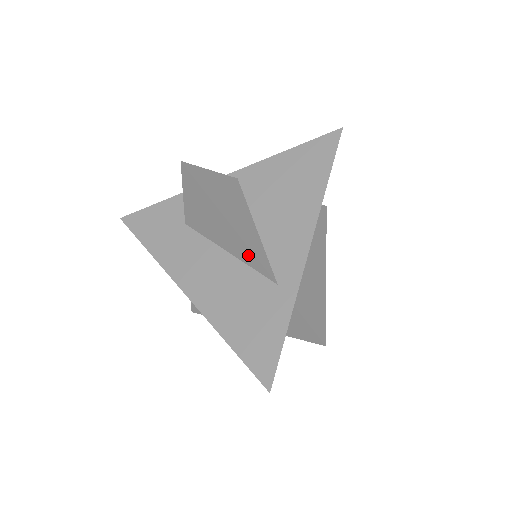
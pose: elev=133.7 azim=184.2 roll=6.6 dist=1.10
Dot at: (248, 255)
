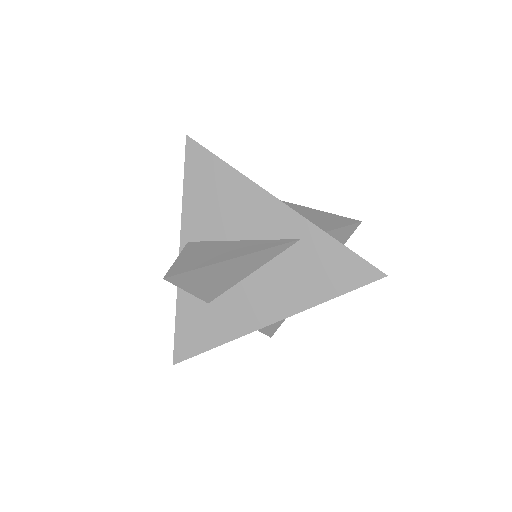
Dot at: (266, 254)
